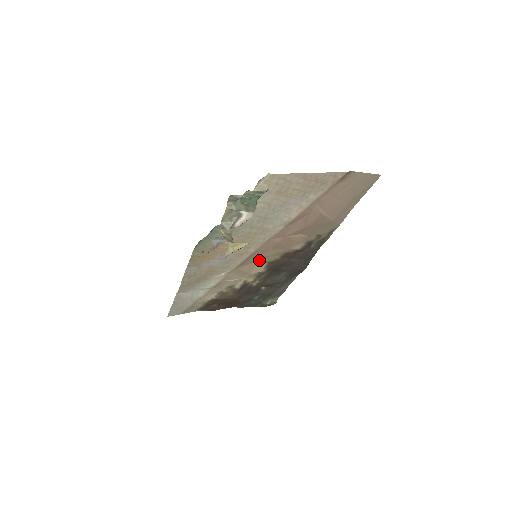
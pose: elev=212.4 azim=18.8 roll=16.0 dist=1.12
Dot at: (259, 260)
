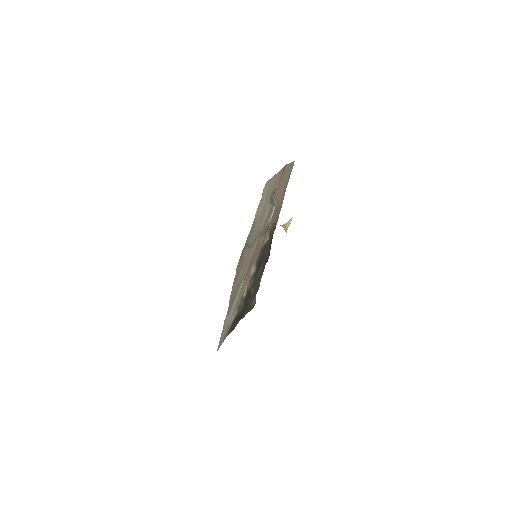
Dot at: (253, 262)
